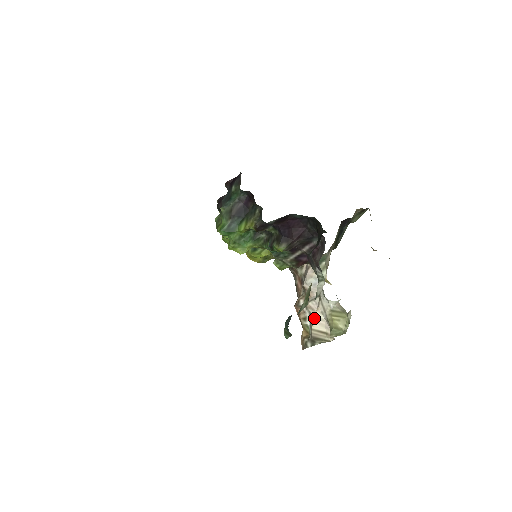
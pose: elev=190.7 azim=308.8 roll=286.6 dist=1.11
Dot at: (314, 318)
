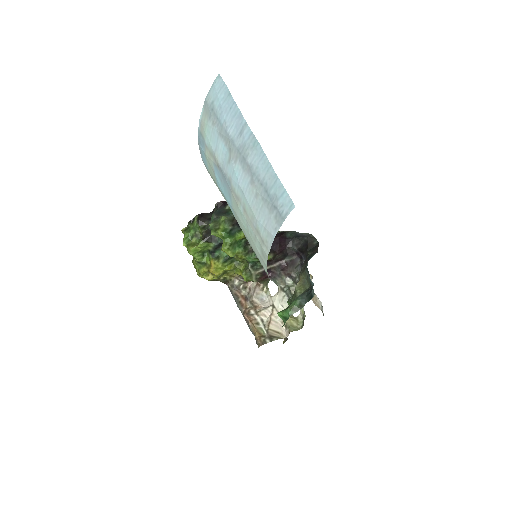
Dot at: (270, 321)
